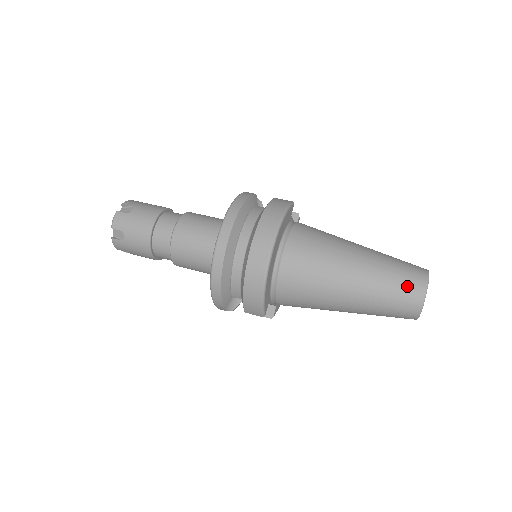
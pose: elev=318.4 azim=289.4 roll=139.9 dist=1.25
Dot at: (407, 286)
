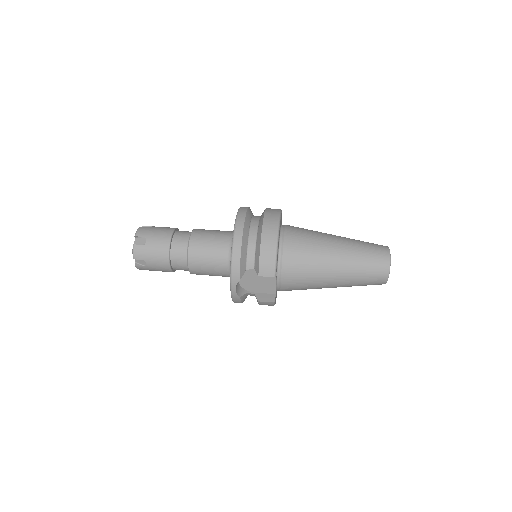
Dot at: (376, 248)
